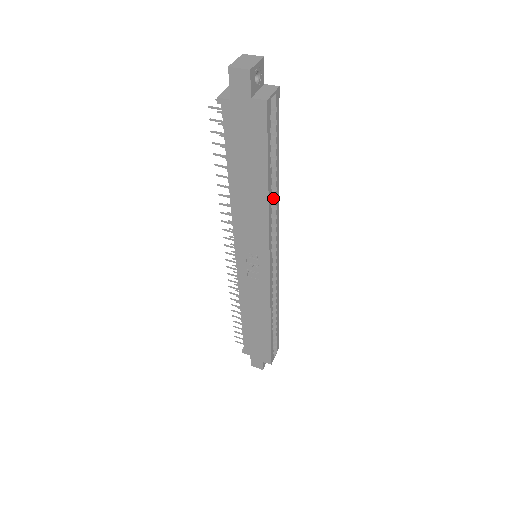
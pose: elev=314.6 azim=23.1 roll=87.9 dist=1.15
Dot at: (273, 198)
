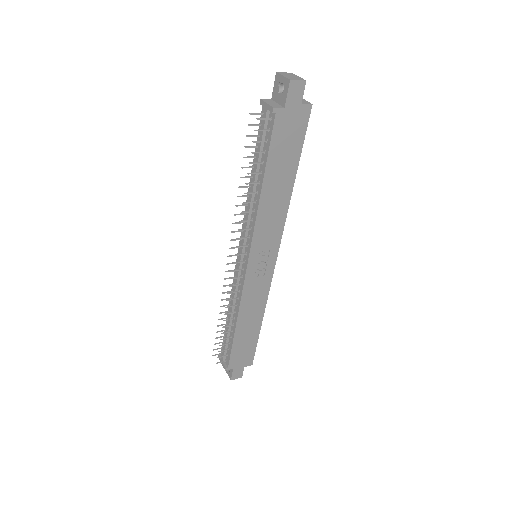
Dot at: occluded
